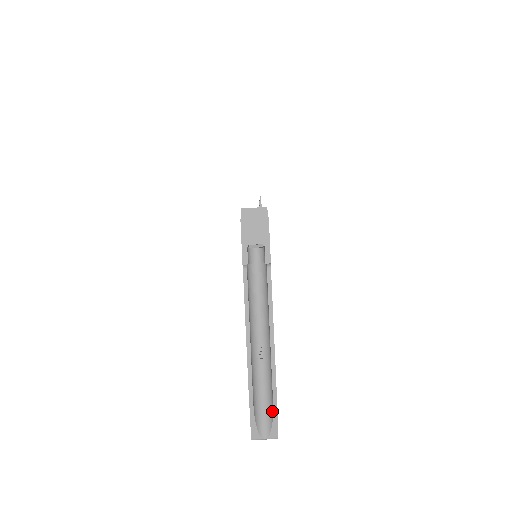
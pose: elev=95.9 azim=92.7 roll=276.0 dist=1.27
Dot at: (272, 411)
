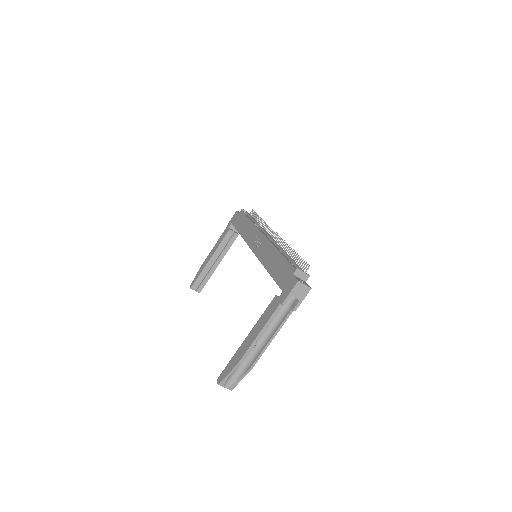
Dot at: (240, 377)
